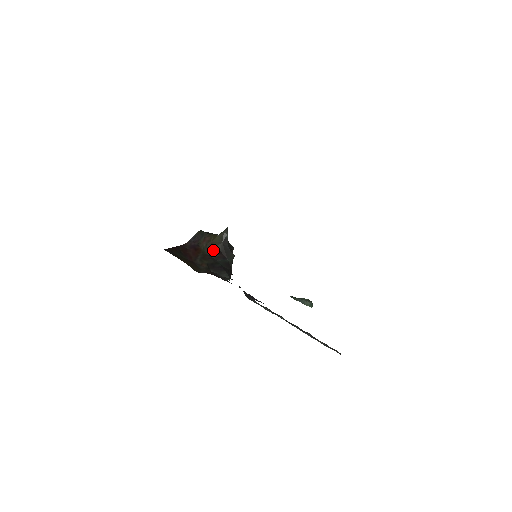
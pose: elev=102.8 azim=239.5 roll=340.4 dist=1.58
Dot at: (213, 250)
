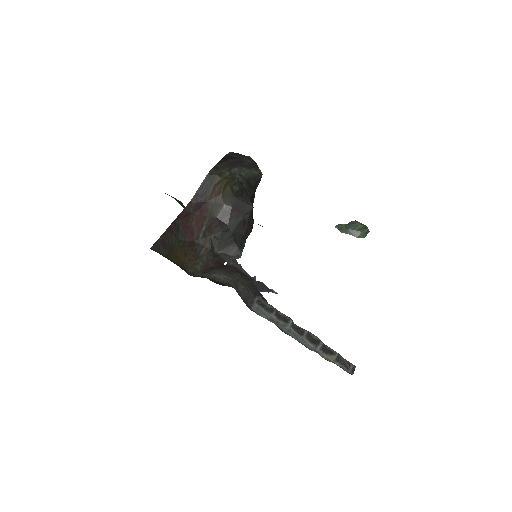
Dot at: (223, 208)
